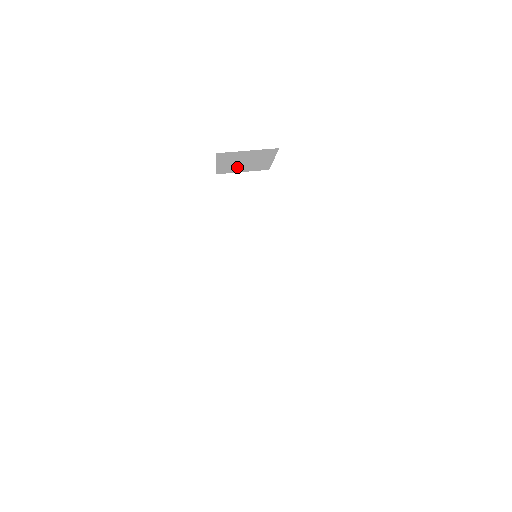
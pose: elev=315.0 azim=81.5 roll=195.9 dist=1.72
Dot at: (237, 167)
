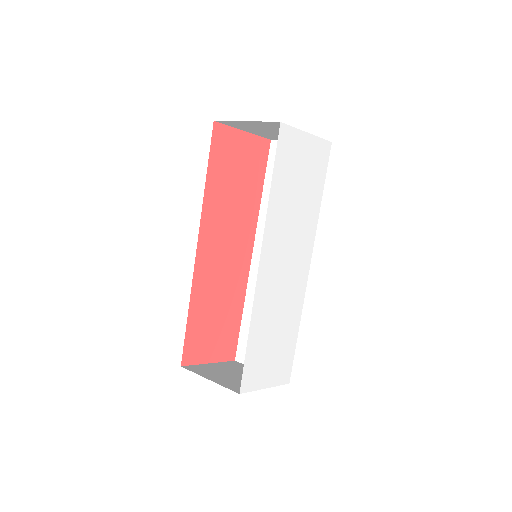
Dot at: occluded
